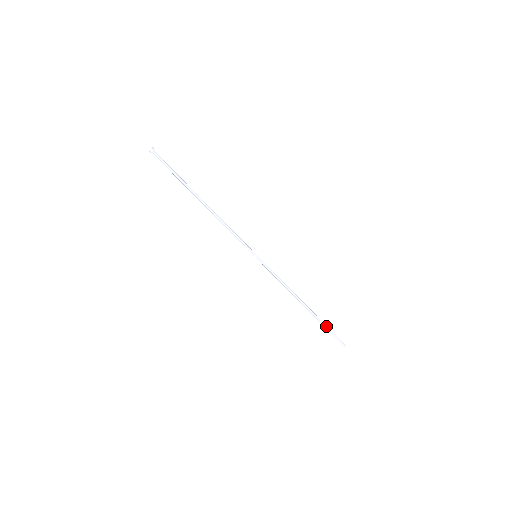
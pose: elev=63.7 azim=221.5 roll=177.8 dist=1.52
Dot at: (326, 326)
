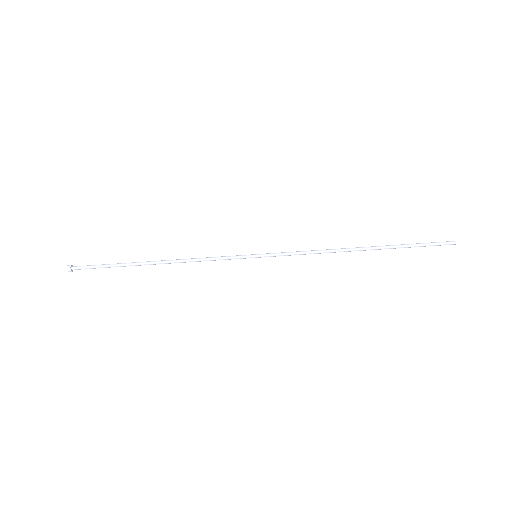
Dot at: (408, 244)
